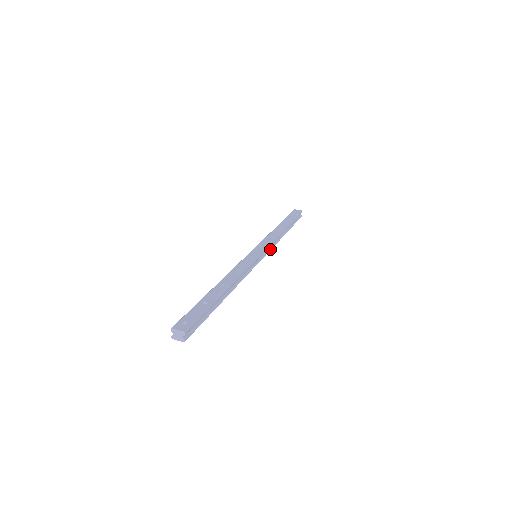
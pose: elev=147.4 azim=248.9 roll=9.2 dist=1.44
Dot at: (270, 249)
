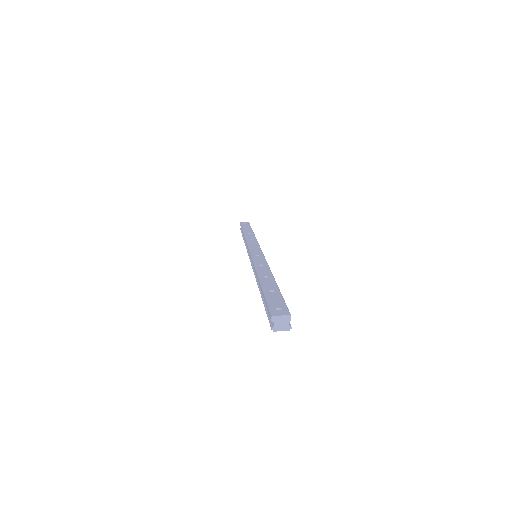
Dot at: occluded
